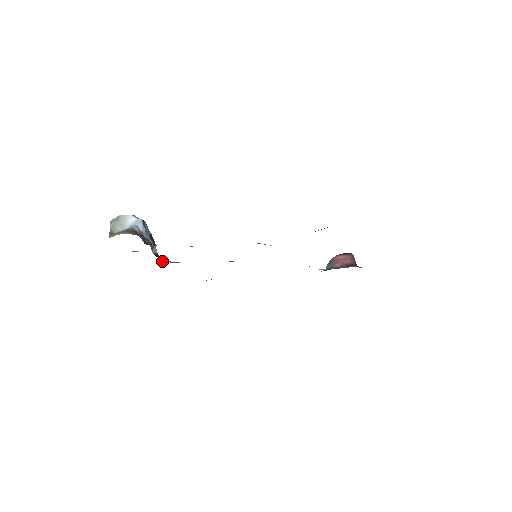
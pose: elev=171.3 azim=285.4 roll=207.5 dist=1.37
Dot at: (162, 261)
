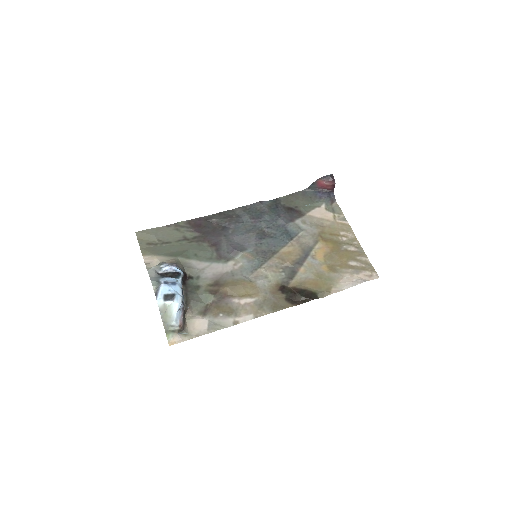
Dot at: (186, 273)
